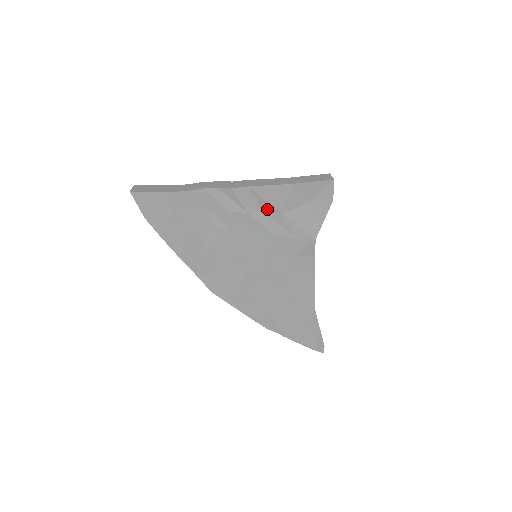
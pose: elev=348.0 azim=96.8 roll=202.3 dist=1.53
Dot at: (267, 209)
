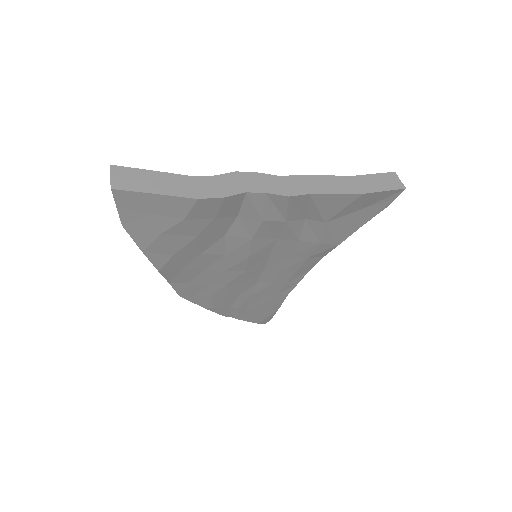
Dot at: (311, 216)
